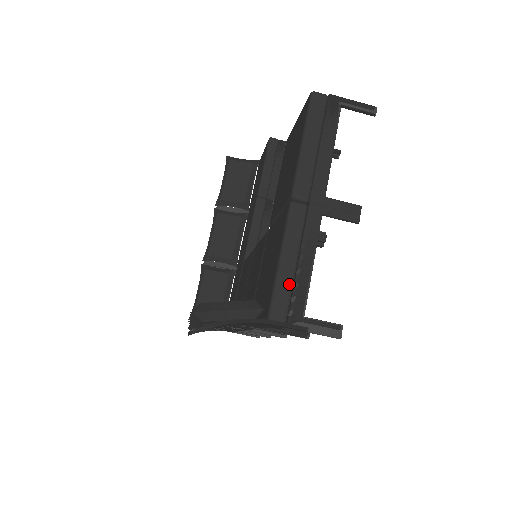
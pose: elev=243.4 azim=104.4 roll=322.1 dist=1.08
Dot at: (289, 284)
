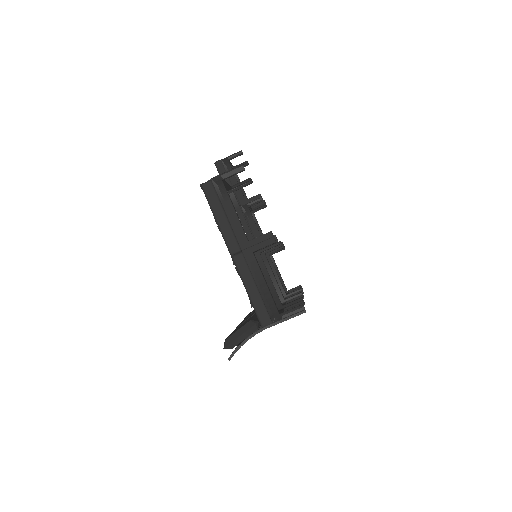
Dot at: (260, 302)
